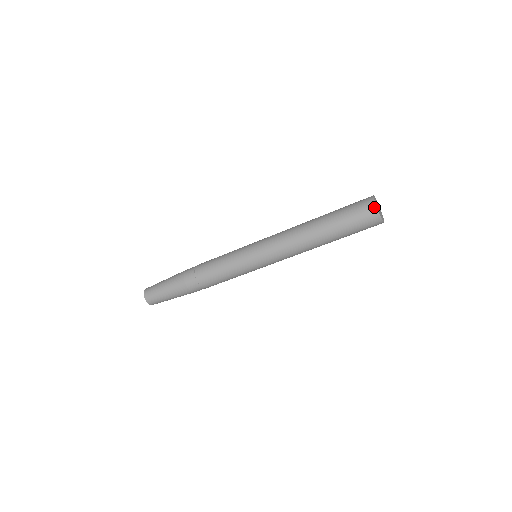
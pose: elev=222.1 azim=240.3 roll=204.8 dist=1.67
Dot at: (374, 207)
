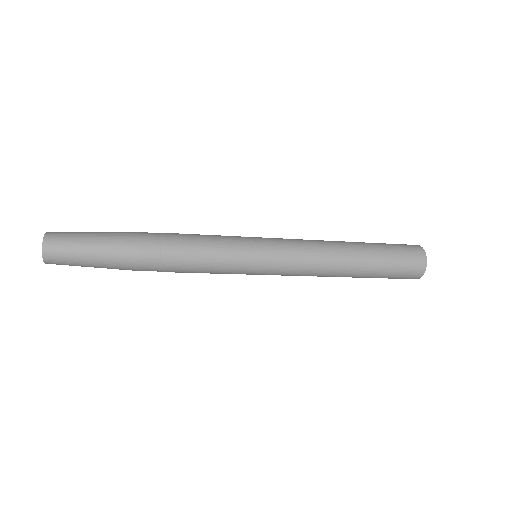
Dot at: (418, 278)
